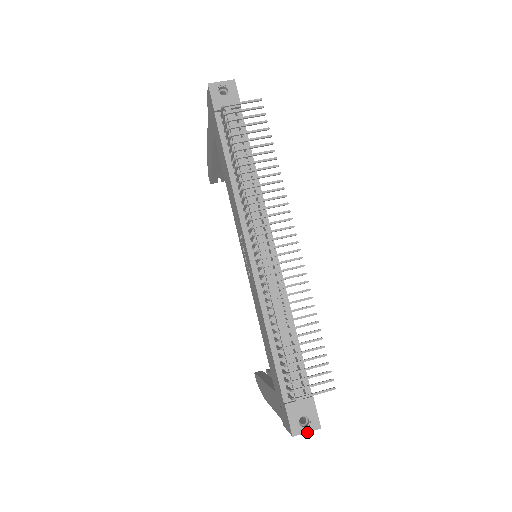
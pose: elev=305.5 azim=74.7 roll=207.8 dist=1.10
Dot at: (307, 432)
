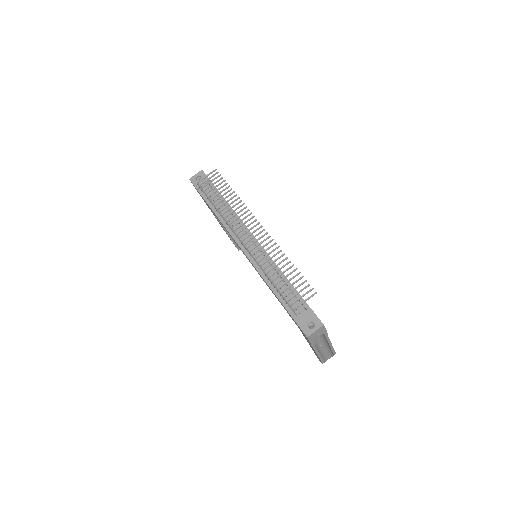
Dot at: (315, 331)
